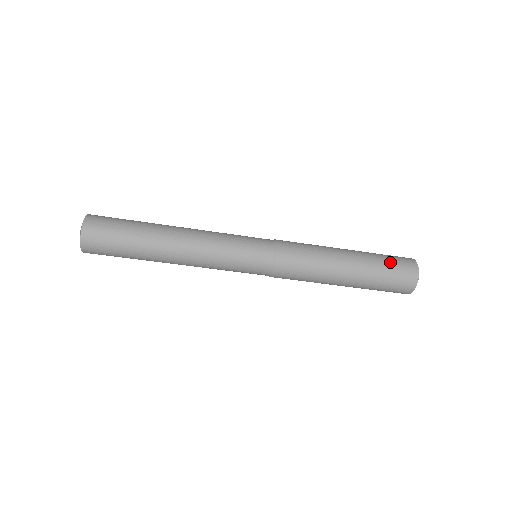
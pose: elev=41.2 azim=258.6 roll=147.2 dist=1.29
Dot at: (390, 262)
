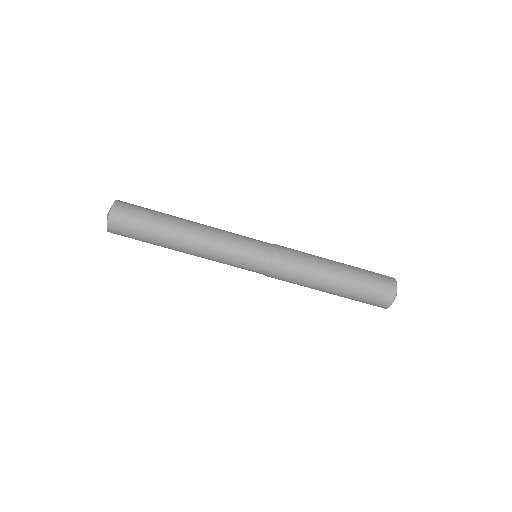
Dot at: occluded
